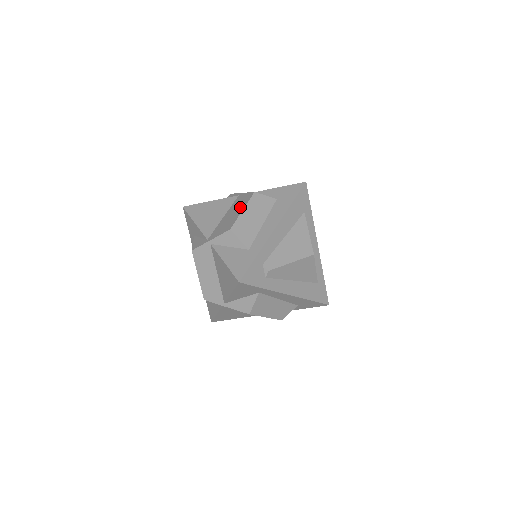
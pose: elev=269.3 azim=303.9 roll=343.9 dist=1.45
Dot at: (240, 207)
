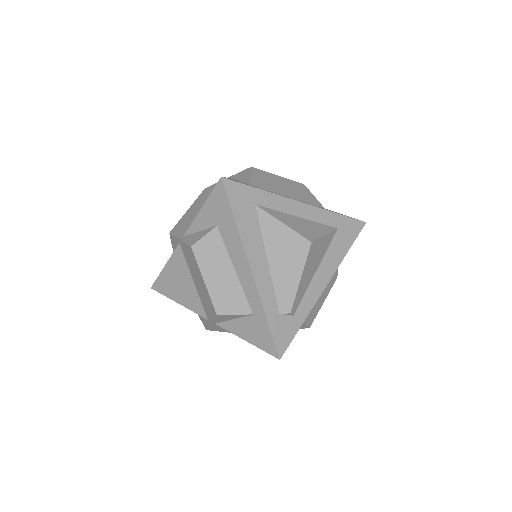
Dot at: (197, 273)
